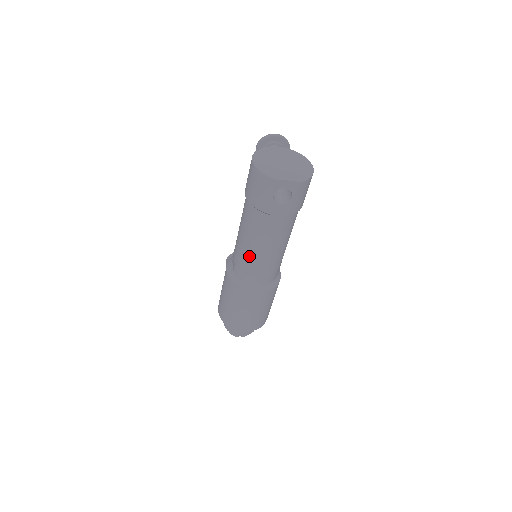
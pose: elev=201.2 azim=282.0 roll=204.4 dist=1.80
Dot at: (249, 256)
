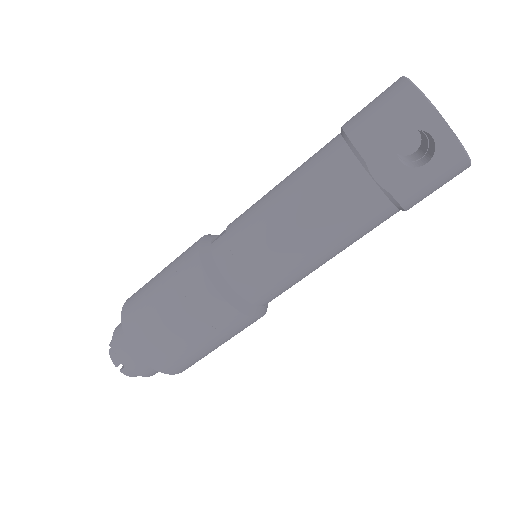
Dot at: (266, 225)
